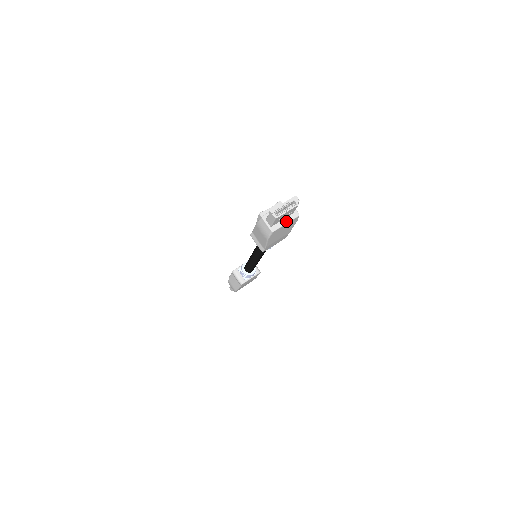
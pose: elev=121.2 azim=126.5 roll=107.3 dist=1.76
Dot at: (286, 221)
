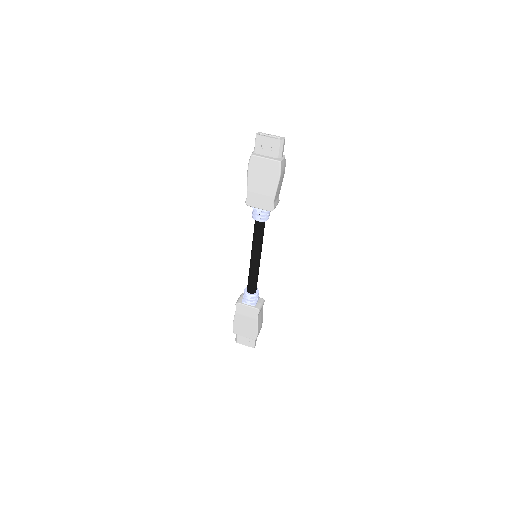
Dot at: (267, 157)
